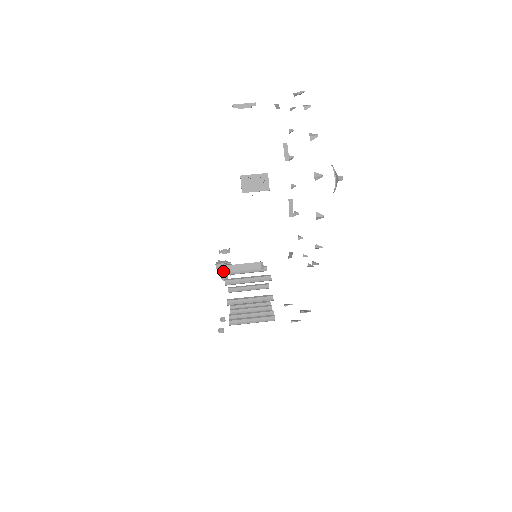
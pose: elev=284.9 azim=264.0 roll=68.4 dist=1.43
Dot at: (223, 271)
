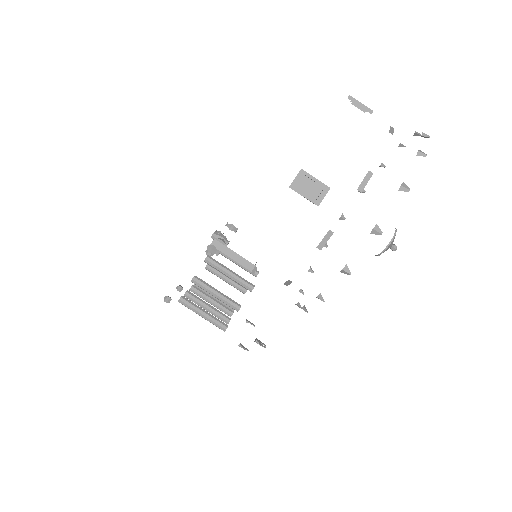
Dot at: (213, 246)
